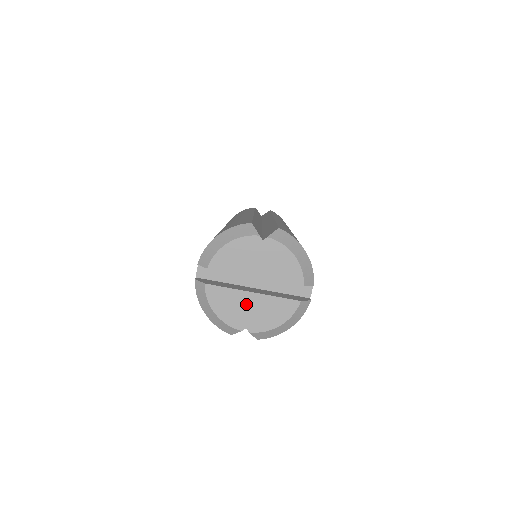
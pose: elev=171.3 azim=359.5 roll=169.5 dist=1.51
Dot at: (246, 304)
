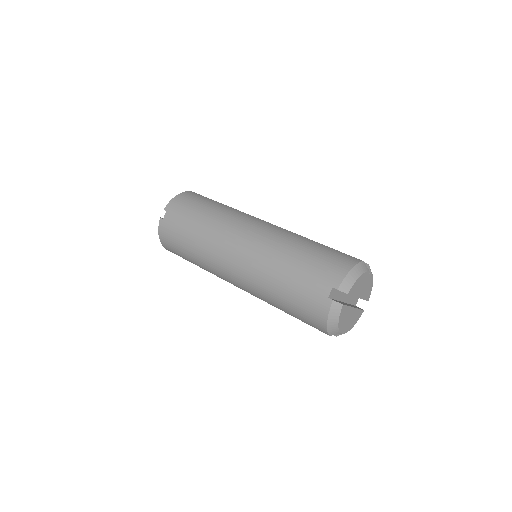
Dot at: (350, 316)
